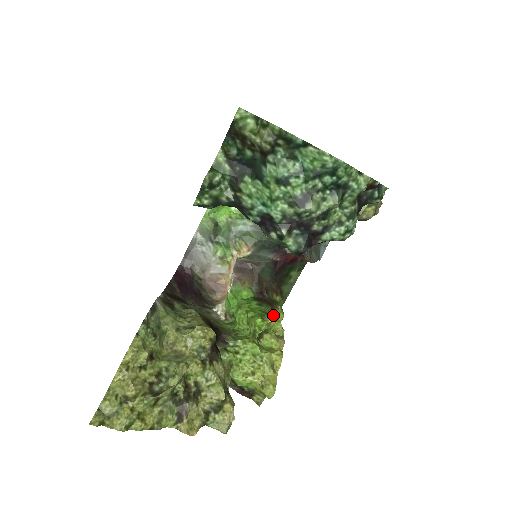
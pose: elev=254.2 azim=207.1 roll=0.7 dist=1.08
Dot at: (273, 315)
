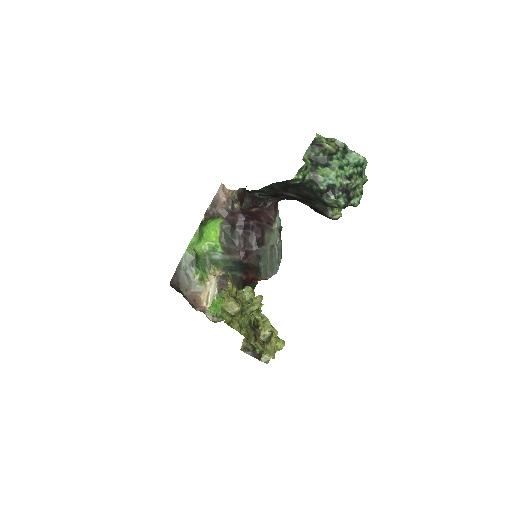
Dot at: occluded
